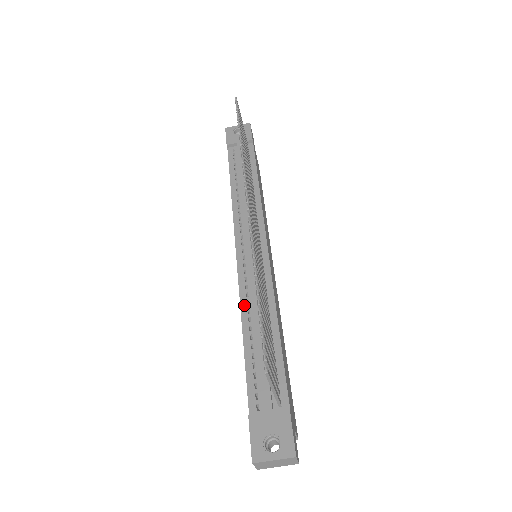
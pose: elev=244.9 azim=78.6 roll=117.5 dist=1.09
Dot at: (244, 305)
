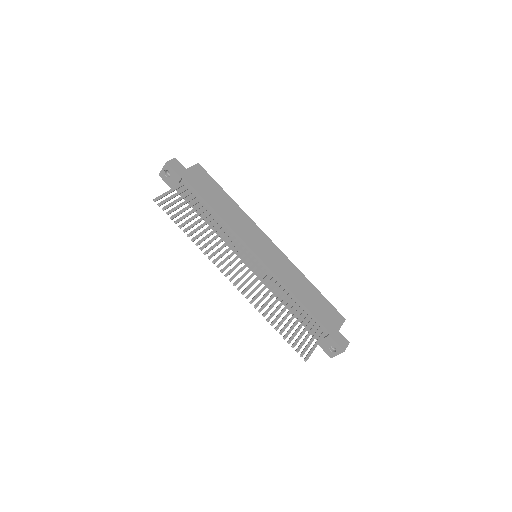
Dot at: occluded
